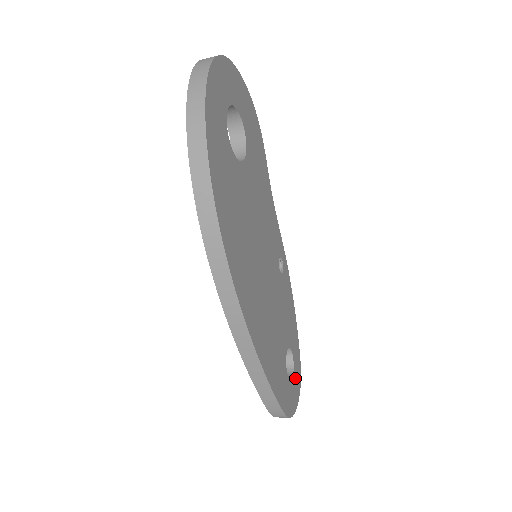
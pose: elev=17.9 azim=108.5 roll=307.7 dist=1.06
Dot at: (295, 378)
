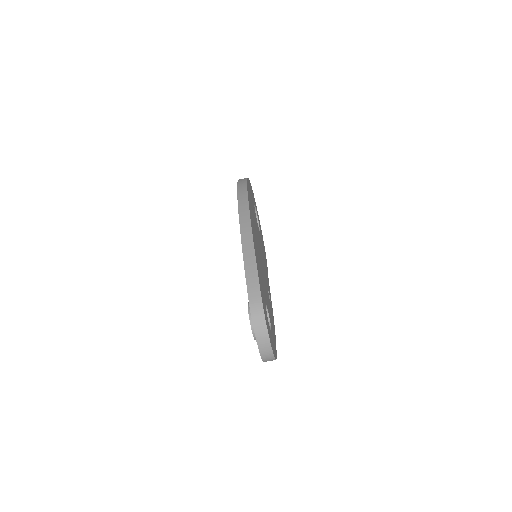
Dot at: (271, 337)
